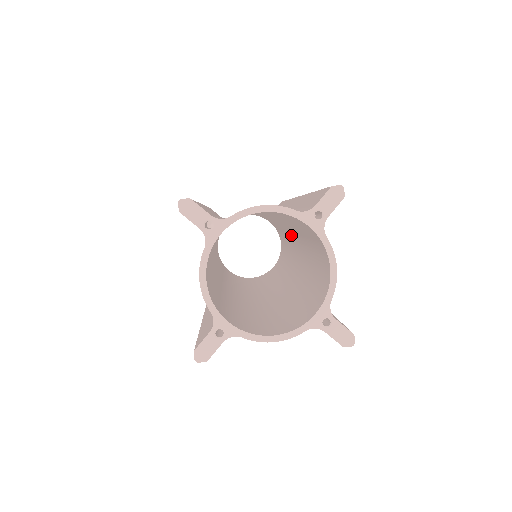
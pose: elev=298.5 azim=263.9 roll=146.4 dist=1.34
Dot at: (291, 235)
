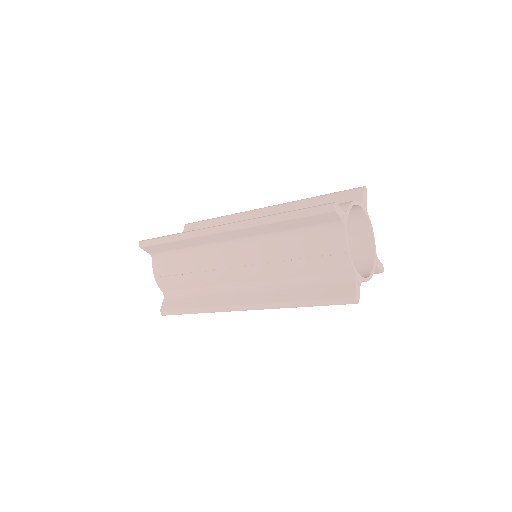
Dot at: occluded
